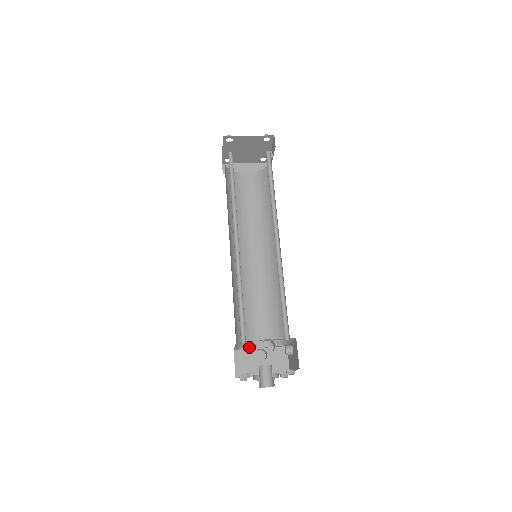
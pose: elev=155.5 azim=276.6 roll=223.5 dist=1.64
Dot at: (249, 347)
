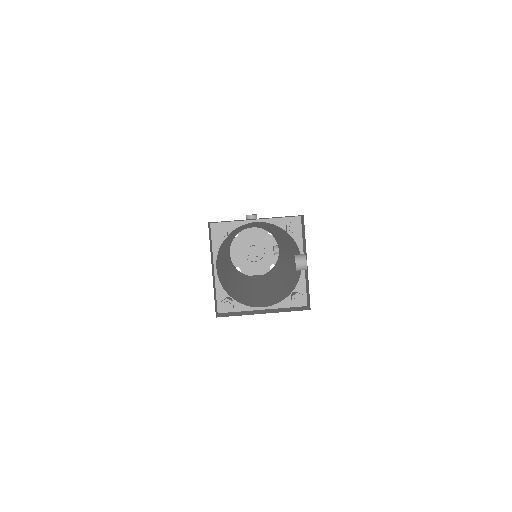
Dot at: occluded
